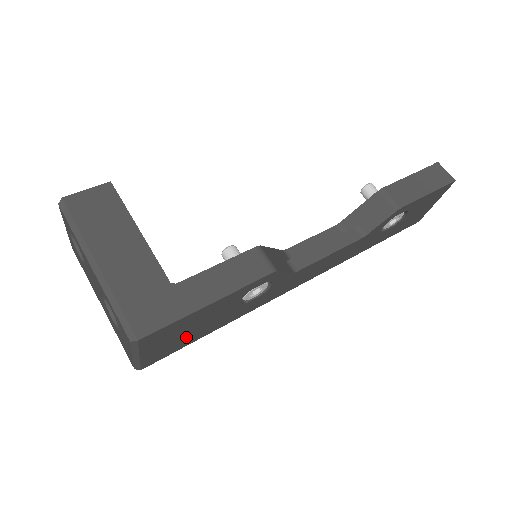
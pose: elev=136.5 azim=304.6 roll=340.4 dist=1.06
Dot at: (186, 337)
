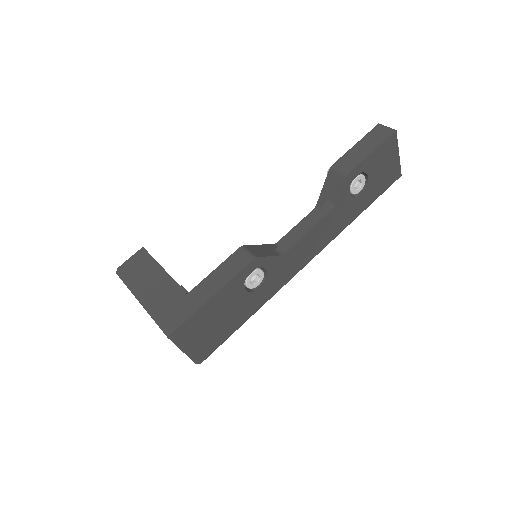
Dot at: (219, 329)
